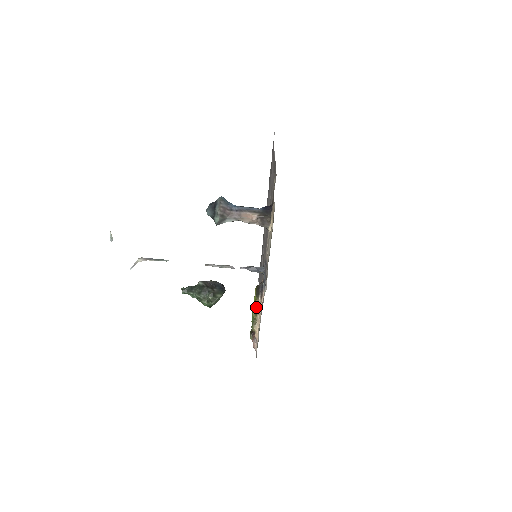
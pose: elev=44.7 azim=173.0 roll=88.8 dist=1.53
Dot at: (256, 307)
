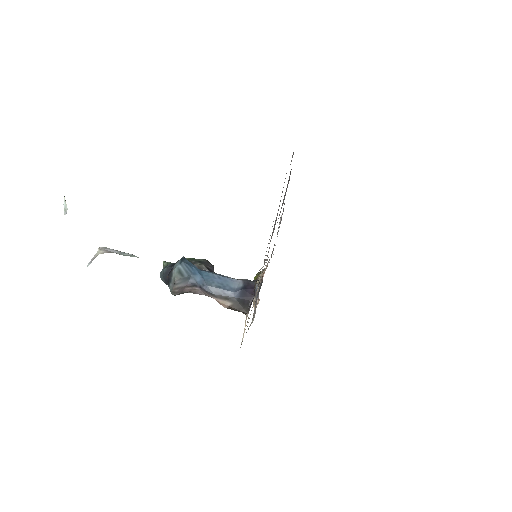
Dot at: occluded
